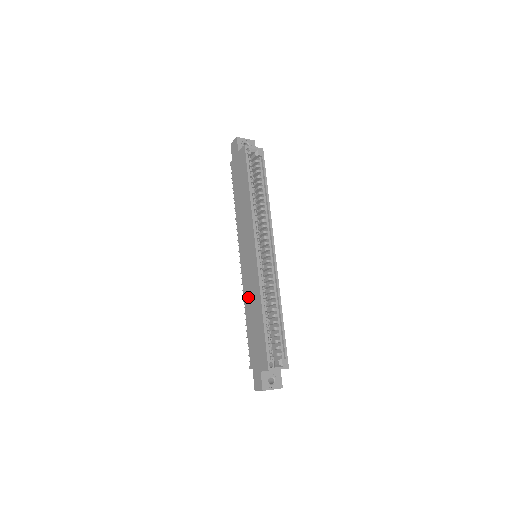
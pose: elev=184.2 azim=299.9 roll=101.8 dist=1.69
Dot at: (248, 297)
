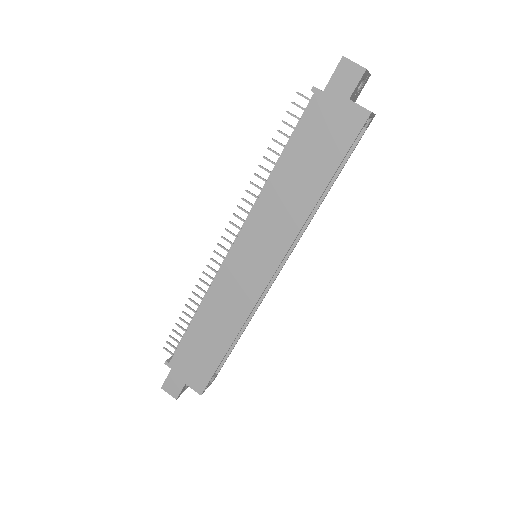
Dot at: (217, 303)
